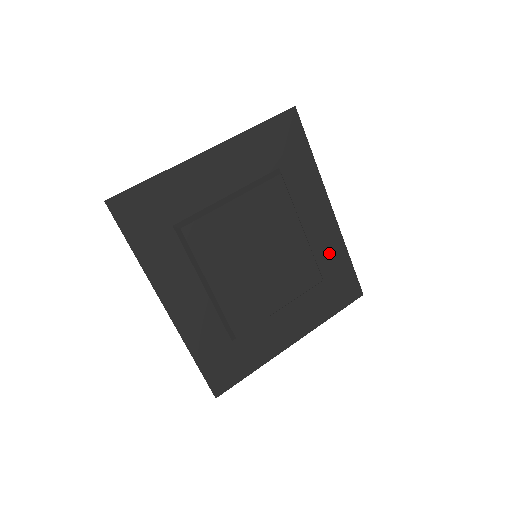
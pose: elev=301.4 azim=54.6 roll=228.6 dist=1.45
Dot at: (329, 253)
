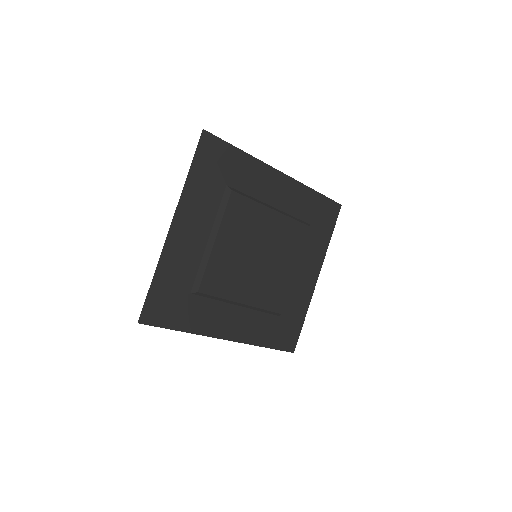
Dot at: (301, 203)
